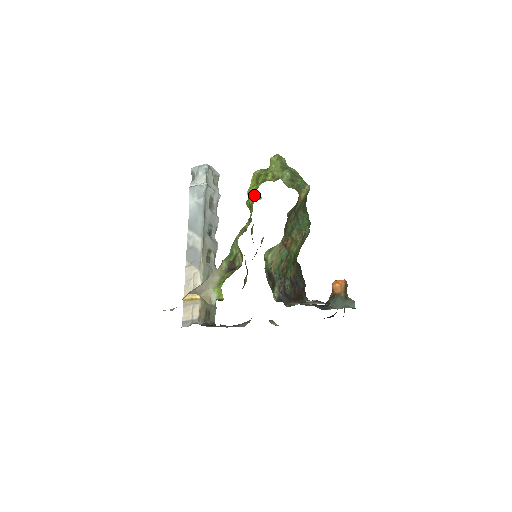
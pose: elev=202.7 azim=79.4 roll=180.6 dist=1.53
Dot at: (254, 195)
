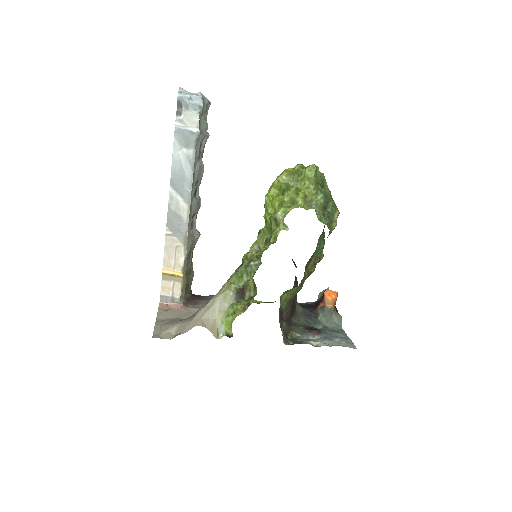
Dot at: (280, 222)
